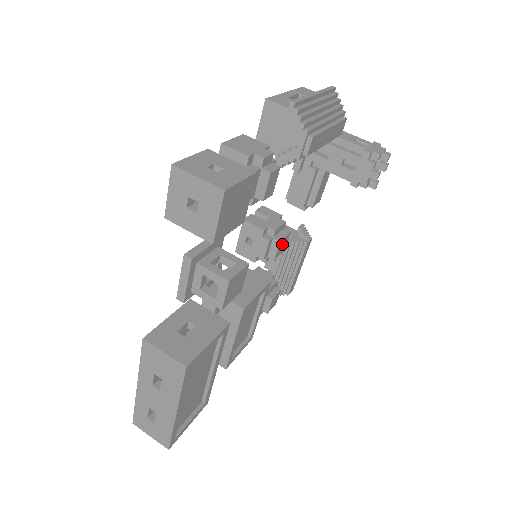
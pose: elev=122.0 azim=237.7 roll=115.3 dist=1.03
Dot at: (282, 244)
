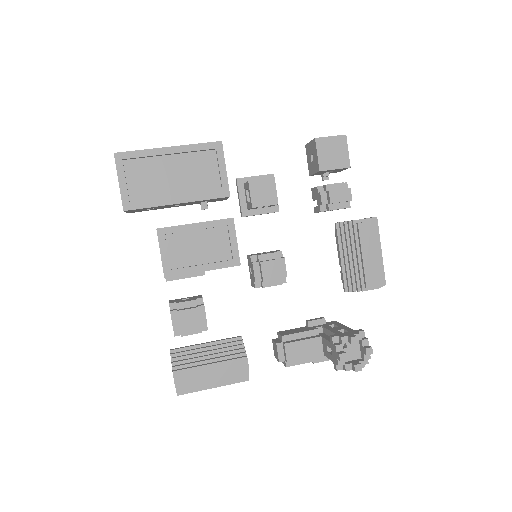
Dot at: (274, 268)
